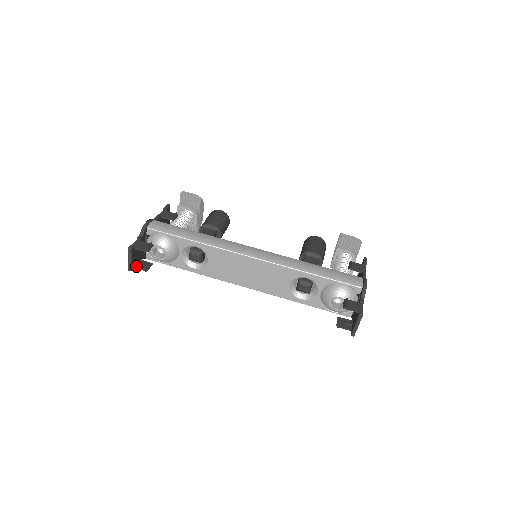
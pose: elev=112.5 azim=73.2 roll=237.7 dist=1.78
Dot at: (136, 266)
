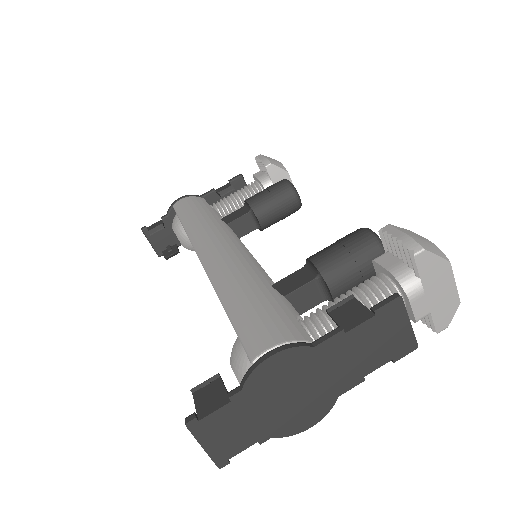
Dot at: (164, 251)
